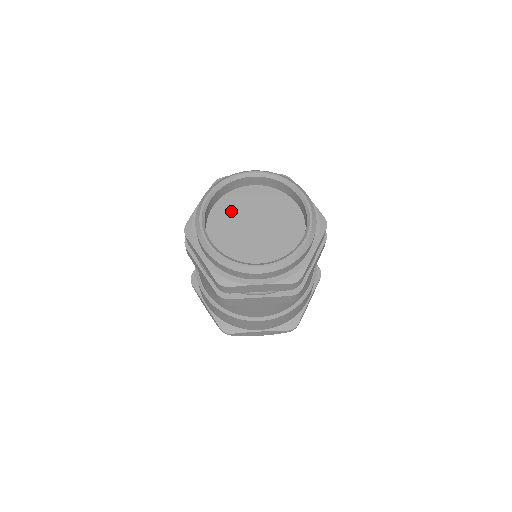
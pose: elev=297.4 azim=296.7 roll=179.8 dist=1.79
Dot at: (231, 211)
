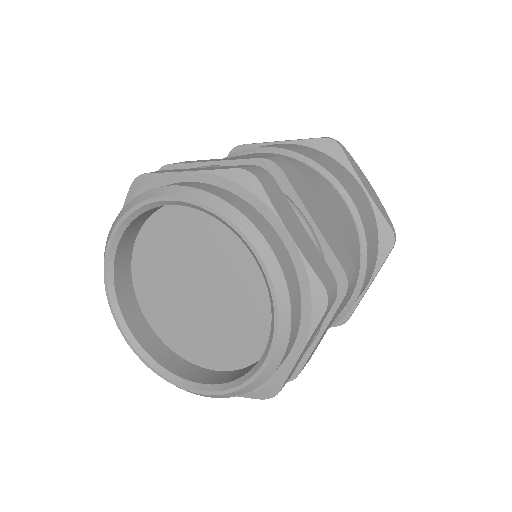
Dot at: (161, 255)
